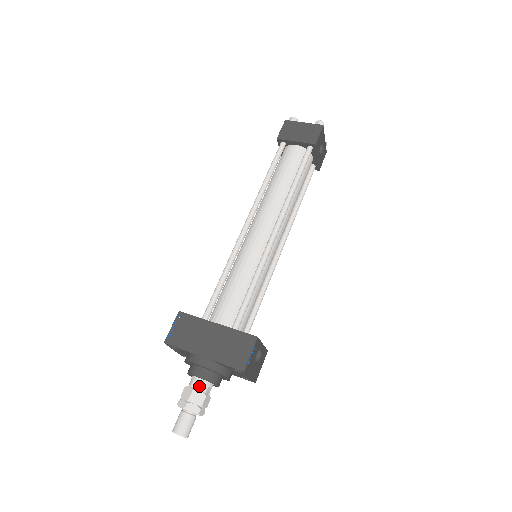
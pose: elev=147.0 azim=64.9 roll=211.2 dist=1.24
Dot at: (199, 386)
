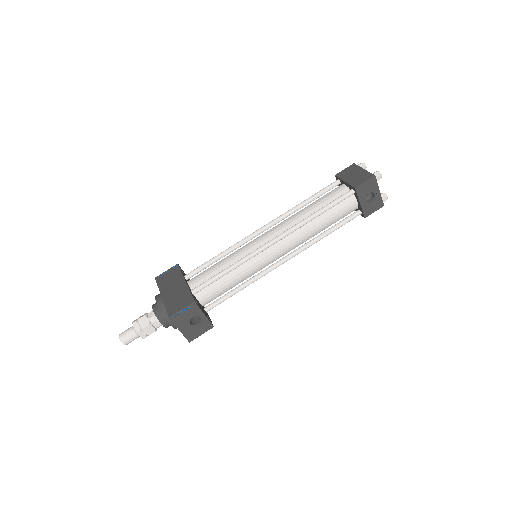
Dot at: (151, 316)
